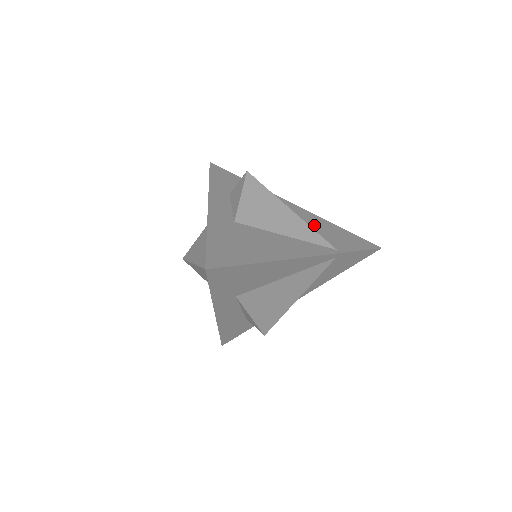
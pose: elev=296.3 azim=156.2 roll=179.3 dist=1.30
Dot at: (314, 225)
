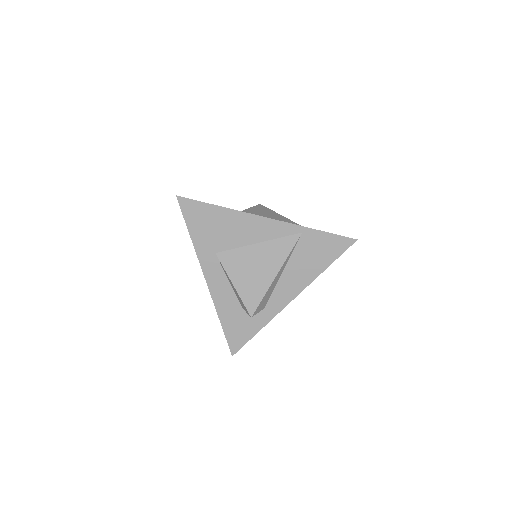
Dot at: occluded
